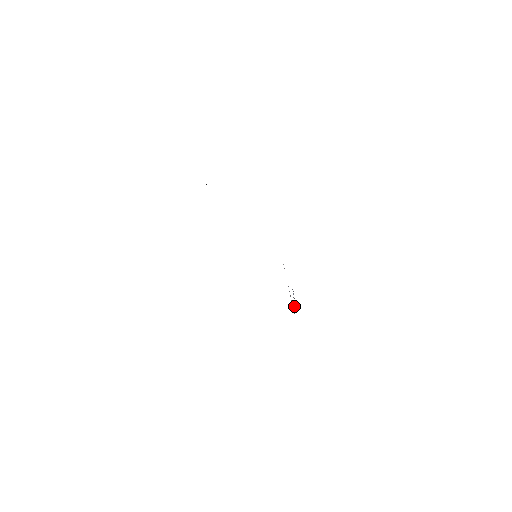
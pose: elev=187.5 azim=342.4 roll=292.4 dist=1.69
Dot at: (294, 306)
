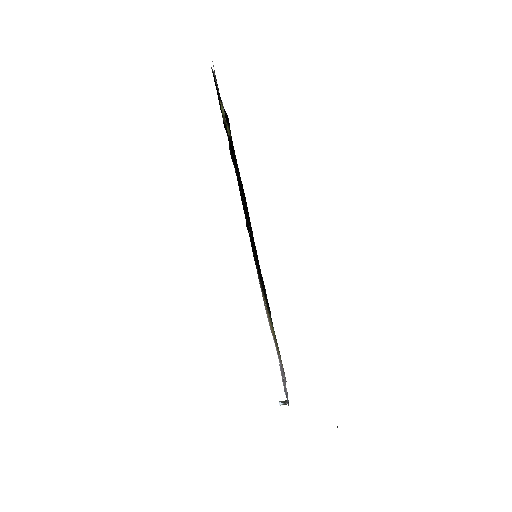
Dot at: (284, 401)
